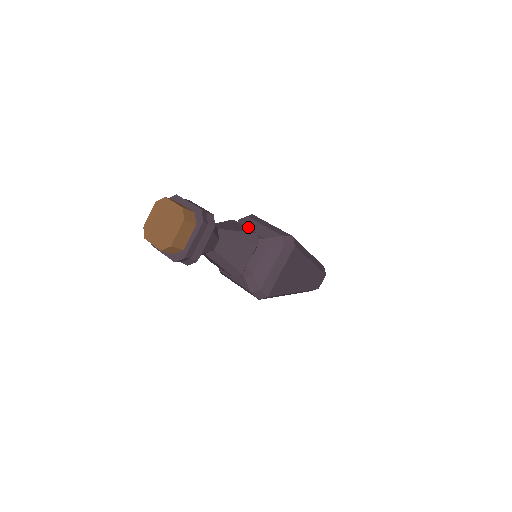
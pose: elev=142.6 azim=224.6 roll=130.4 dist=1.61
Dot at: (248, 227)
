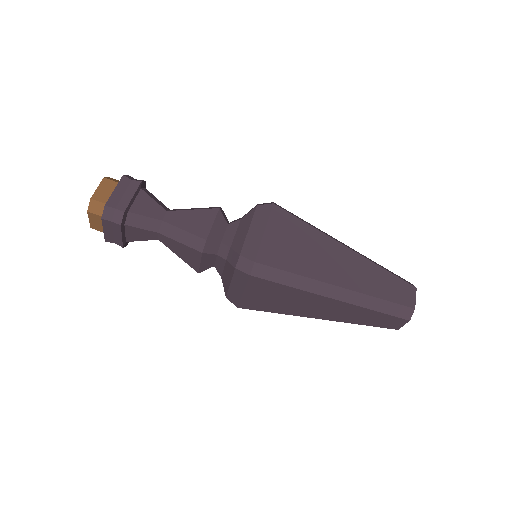
Dot at: (241, 222)
